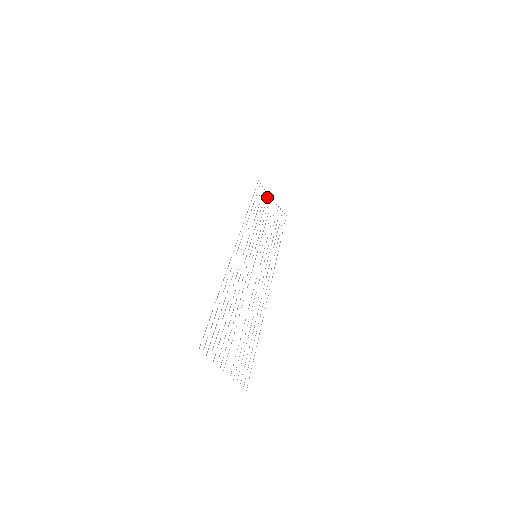
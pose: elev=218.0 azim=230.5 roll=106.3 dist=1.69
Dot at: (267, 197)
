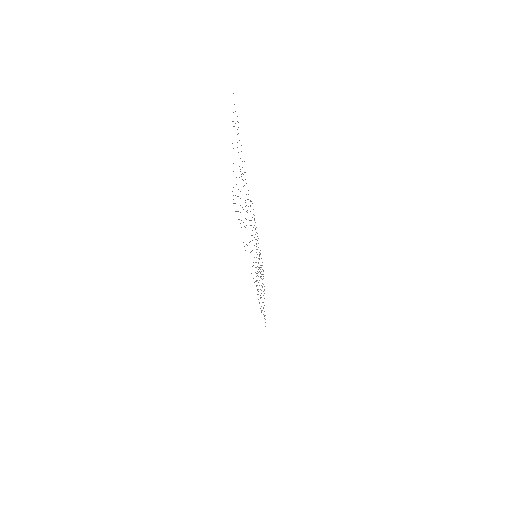
Dot at: occluded
